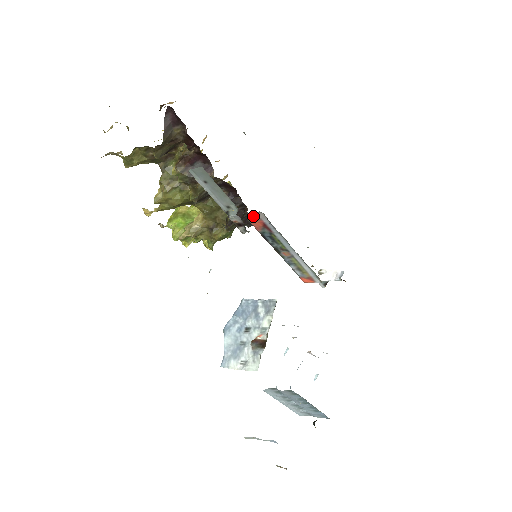
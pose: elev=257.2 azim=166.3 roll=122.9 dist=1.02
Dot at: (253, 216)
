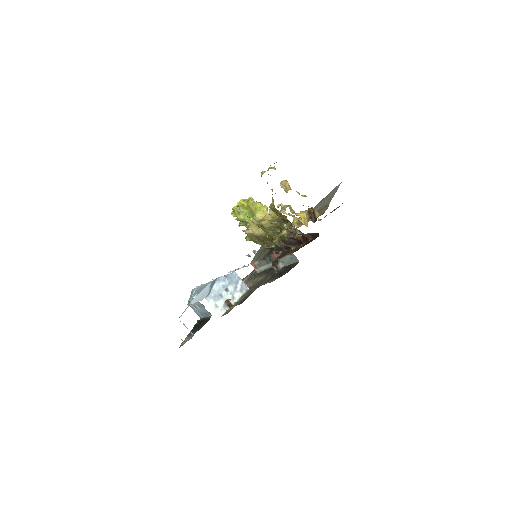
Dot at: occluded
